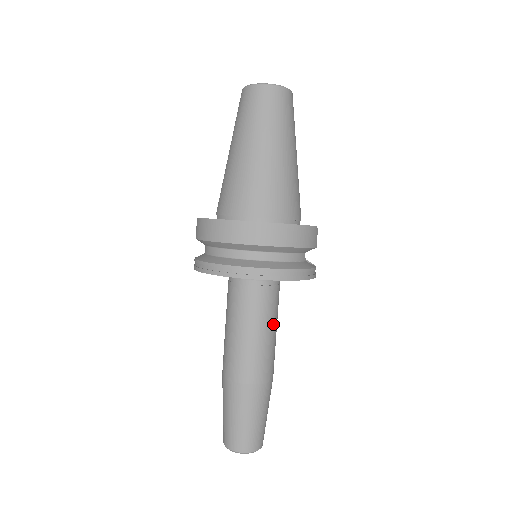
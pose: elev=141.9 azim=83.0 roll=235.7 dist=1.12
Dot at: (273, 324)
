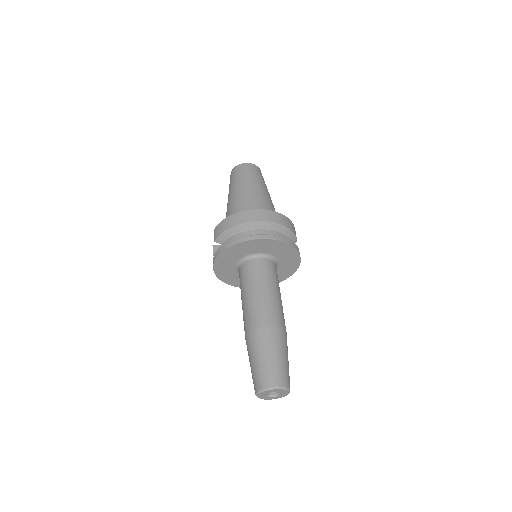
Dot at: (279, 291)
